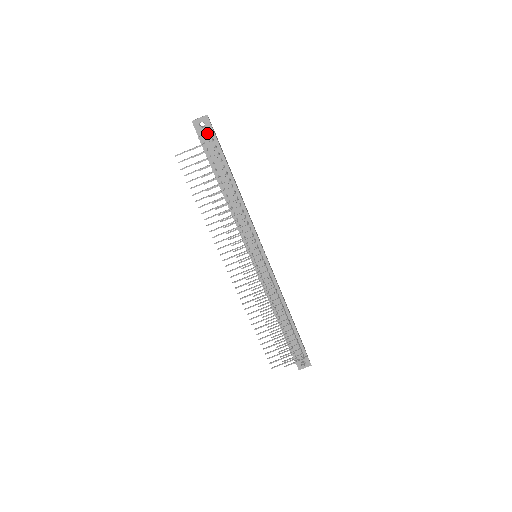
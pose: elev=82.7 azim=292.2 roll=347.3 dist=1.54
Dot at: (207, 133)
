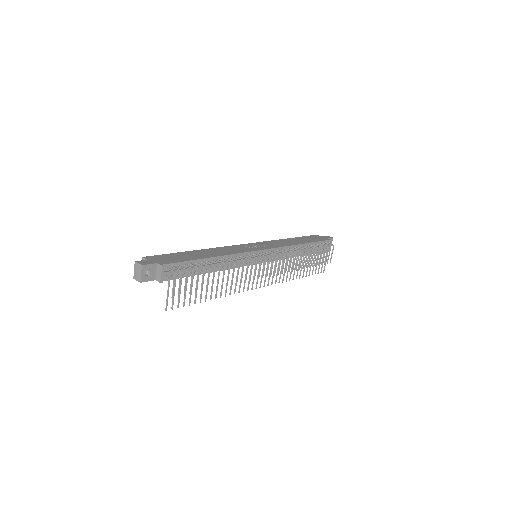
Dot at: (161, 273)
